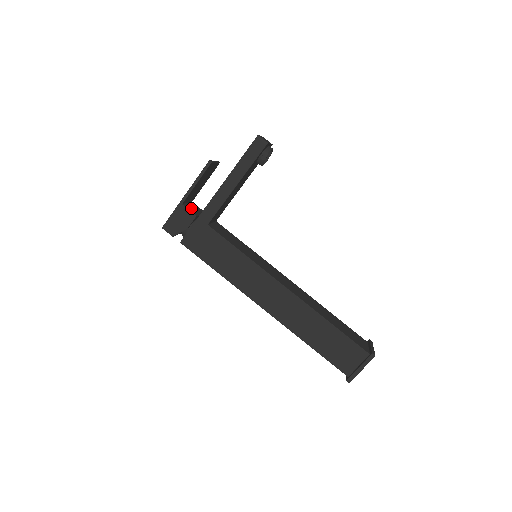
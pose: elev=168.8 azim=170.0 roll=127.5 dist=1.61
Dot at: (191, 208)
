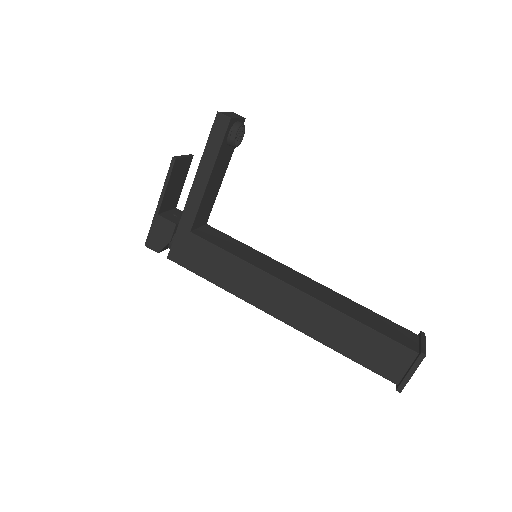
Dot at: (171, 216)
